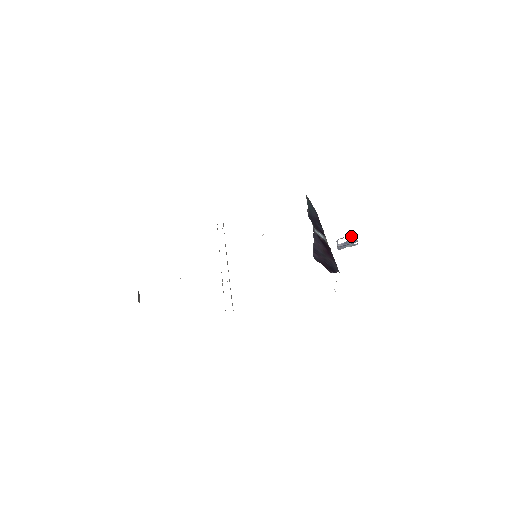
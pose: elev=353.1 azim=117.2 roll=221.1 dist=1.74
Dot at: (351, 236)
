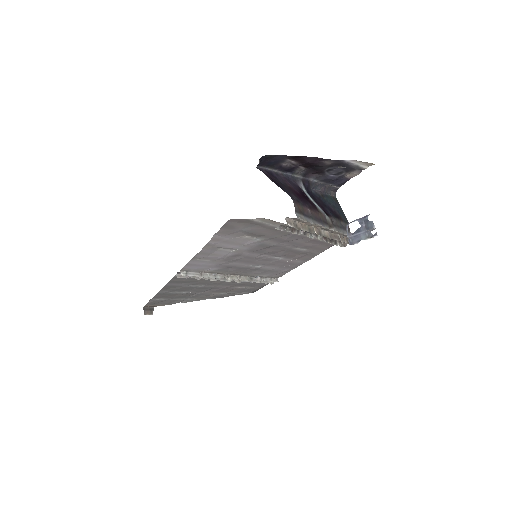
Dot at: (365, 219)
